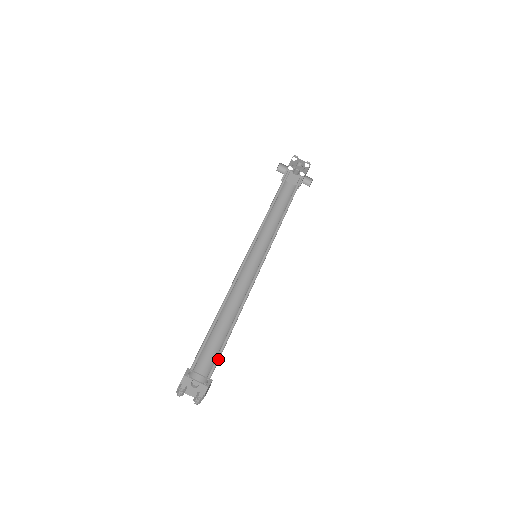
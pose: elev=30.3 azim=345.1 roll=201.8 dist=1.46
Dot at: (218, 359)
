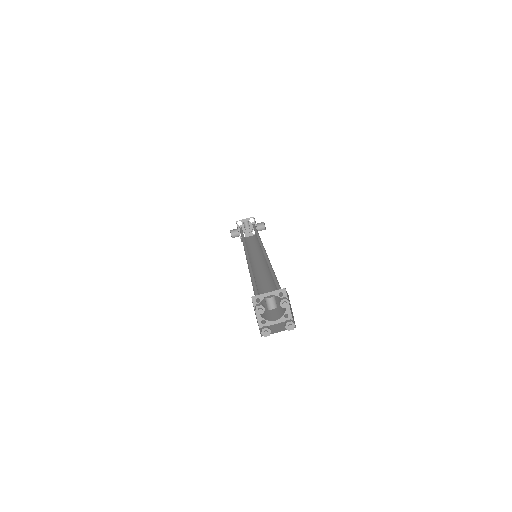
Dot at: (278, 286)
